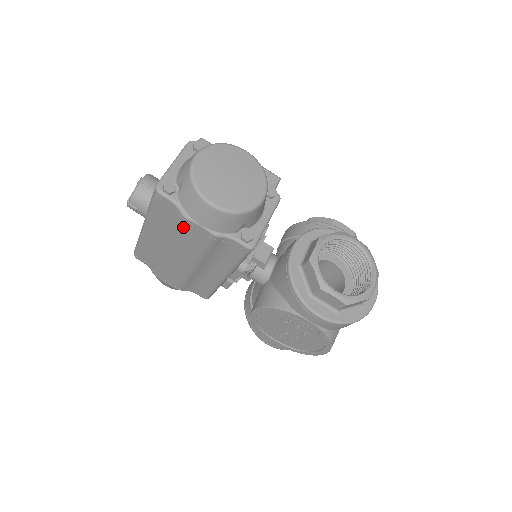
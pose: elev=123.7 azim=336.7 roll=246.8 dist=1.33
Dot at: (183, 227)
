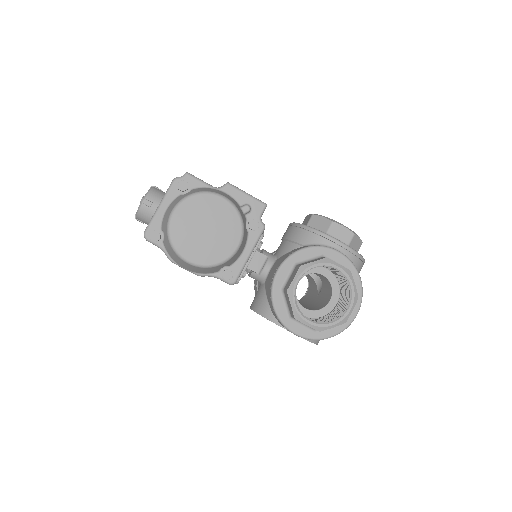
Dot at: occluded
